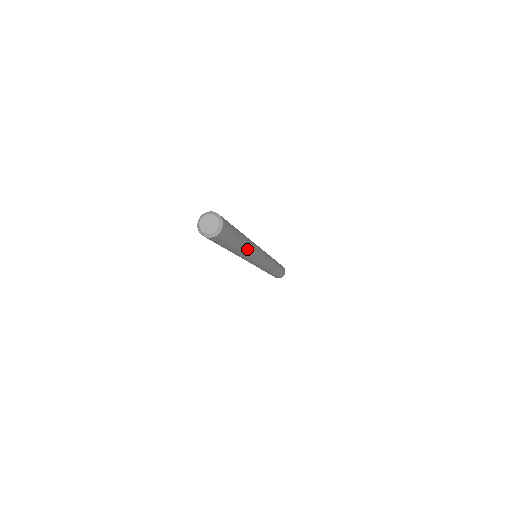
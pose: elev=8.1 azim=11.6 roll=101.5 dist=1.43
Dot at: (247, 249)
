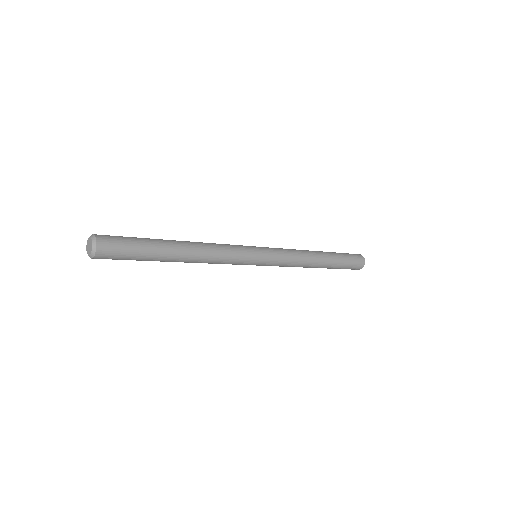
Dot at: (191, 261)
